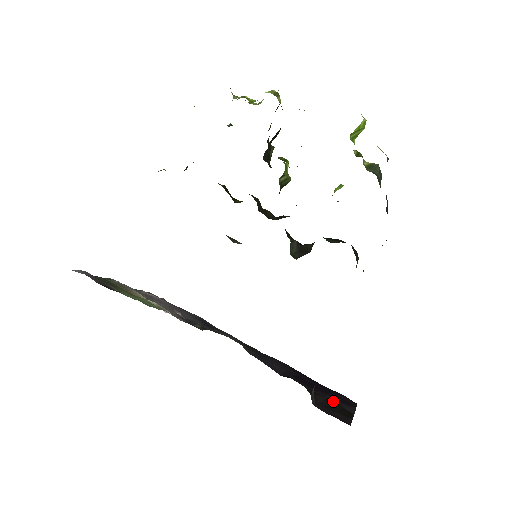
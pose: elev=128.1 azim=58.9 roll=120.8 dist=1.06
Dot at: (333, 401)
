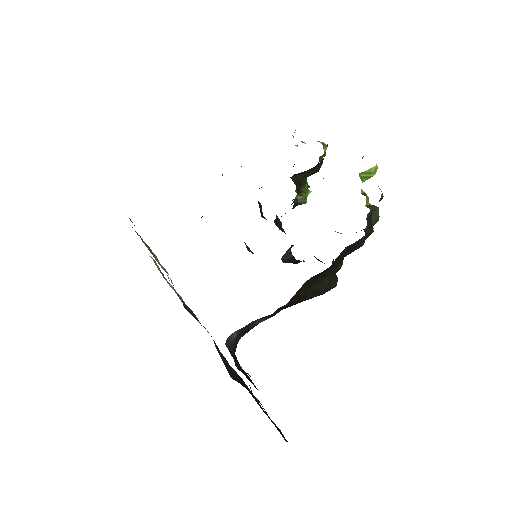
Dot at: occluded
